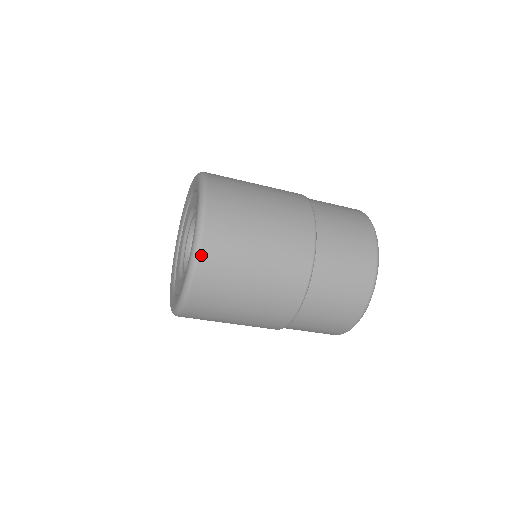
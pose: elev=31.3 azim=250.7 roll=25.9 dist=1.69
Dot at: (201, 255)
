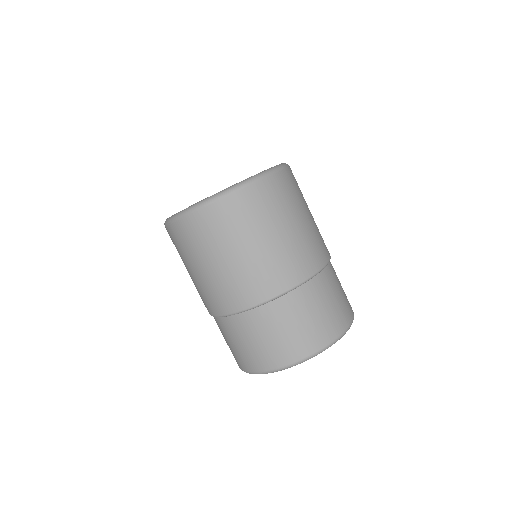
Dot at: (253, 185)
